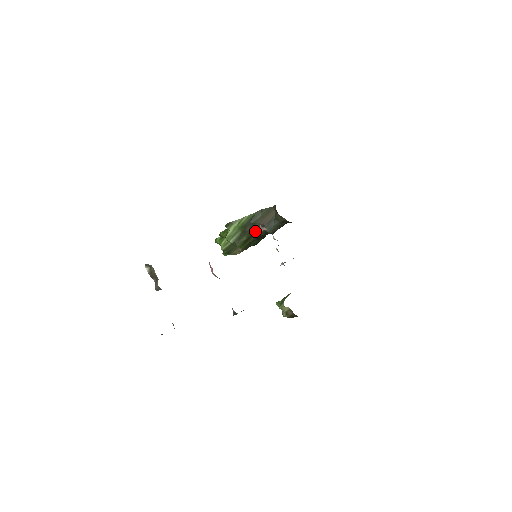
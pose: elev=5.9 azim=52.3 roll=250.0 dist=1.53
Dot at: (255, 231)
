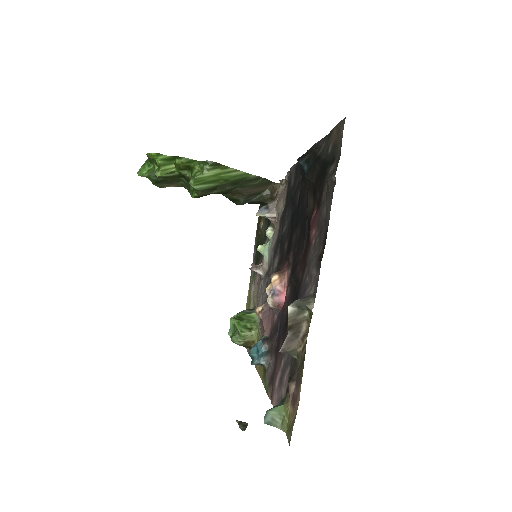
Dot at: (229, 192)
